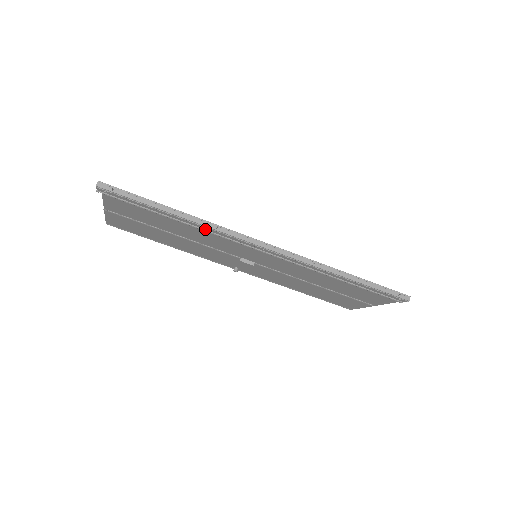
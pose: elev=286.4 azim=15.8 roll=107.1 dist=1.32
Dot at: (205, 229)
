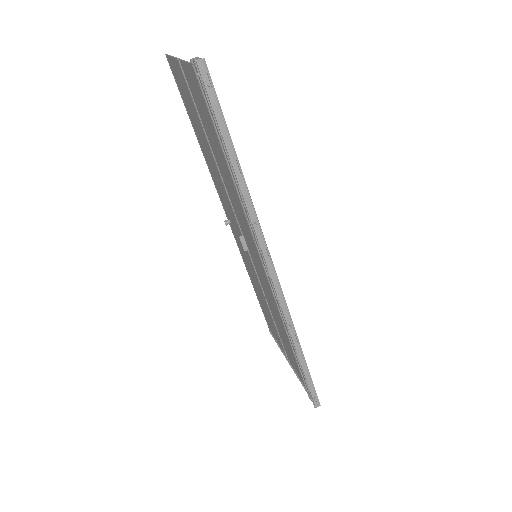
Dot at: occluded
